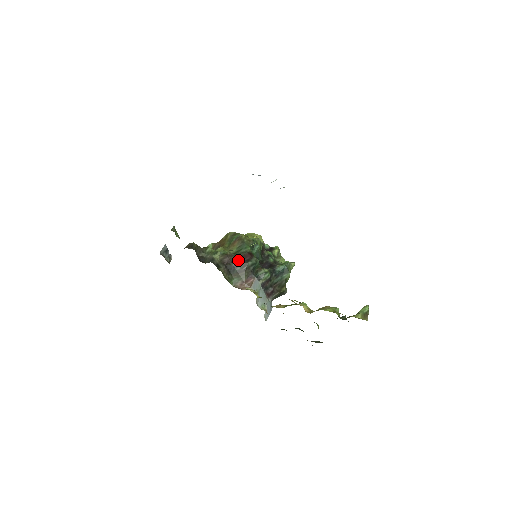
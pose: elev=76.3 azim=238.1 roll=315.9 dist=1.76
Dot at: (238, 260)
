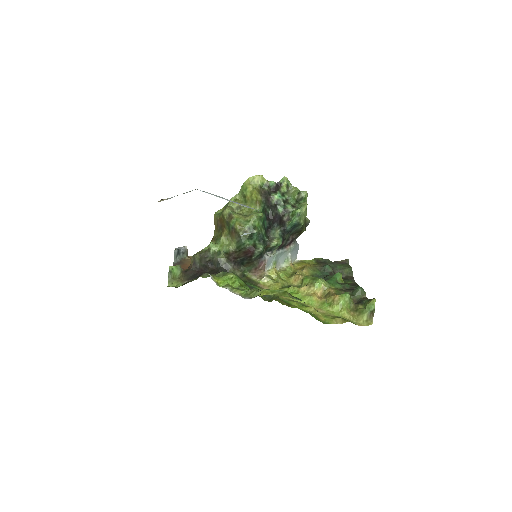
Dot at: (242, 256)
